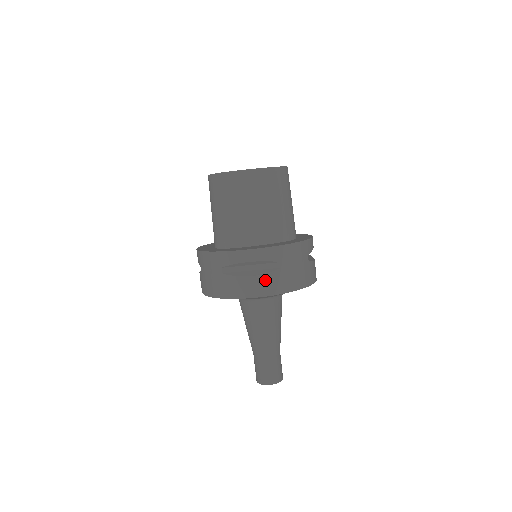
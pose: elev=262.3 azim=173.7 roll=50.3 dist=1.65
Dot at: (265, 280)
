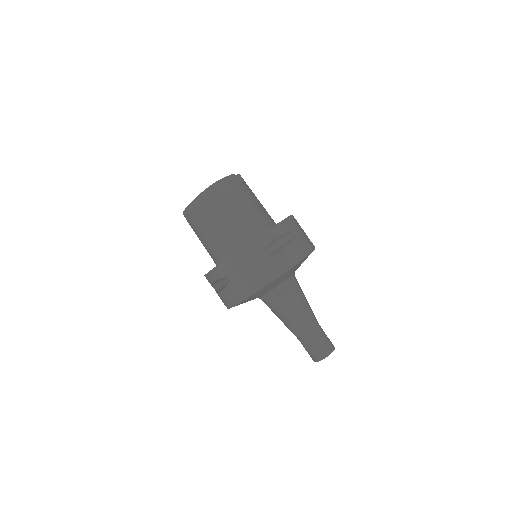
Dot at: (227, 294)
